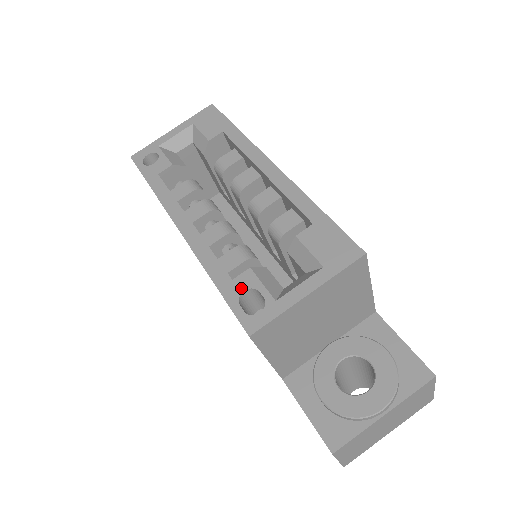
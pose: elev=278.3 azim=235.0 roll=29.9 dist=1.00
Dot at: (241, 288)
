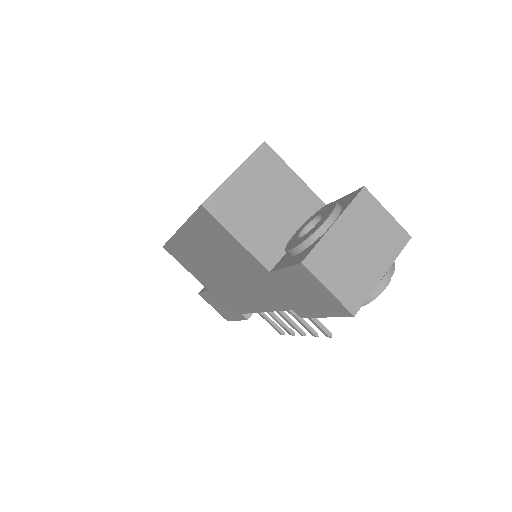
Dot at: occluded
